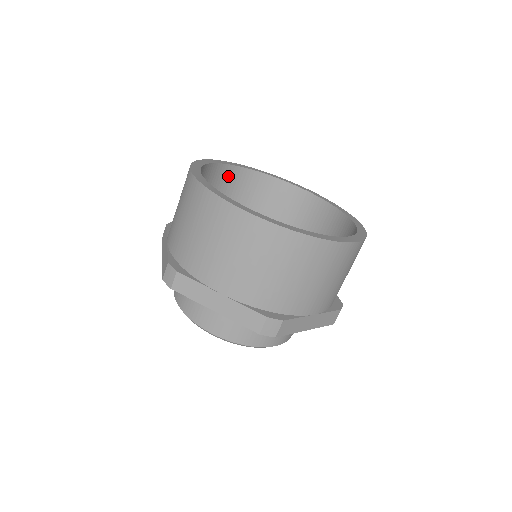
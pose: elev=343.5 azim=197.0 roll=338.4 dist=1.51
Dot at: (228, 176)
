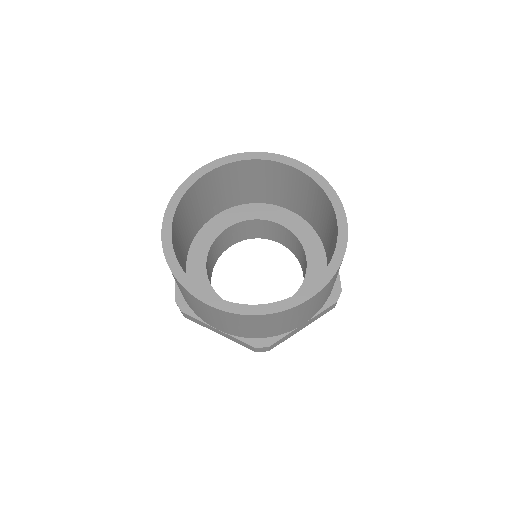
Dot at: (214, 177)
